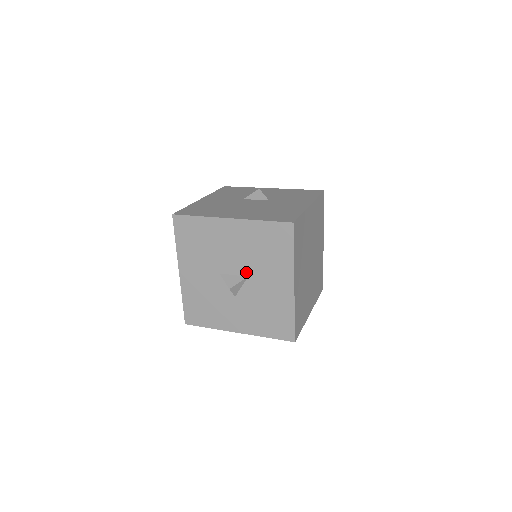
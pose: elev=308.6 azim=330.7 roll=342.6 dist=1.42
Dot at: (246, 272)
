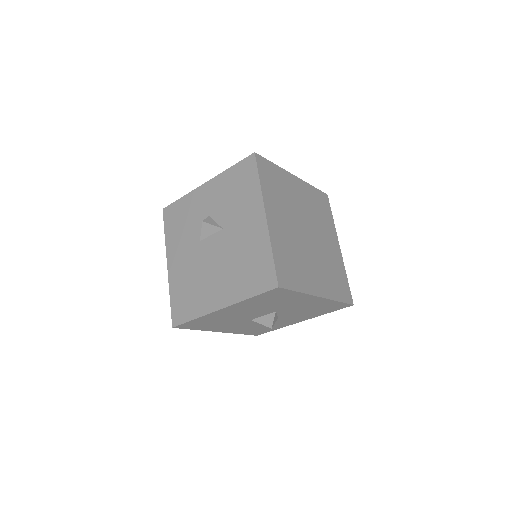
Dot at: (271, 311)
